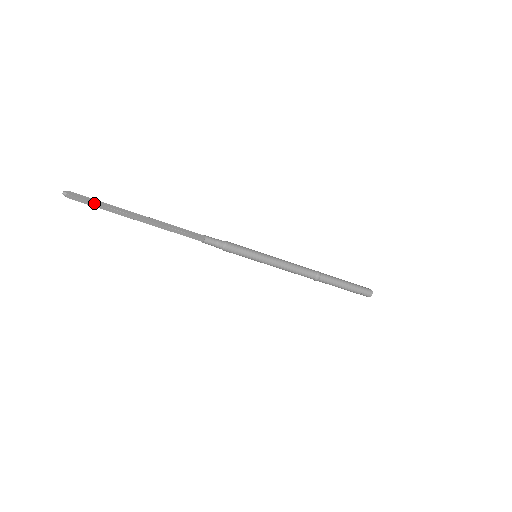
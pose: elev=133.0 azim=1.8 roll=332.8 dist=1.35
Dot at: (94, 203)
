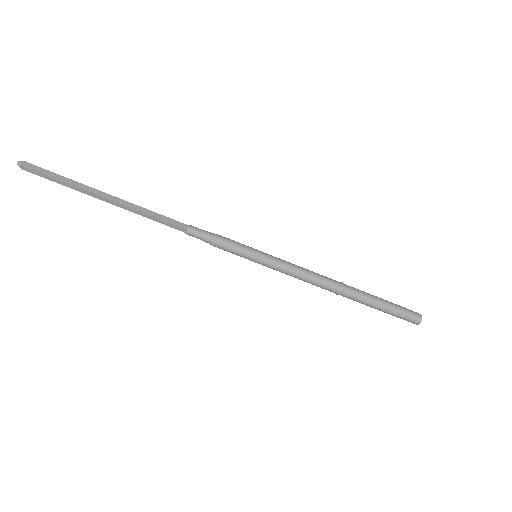
Dot at: (52, 177)
